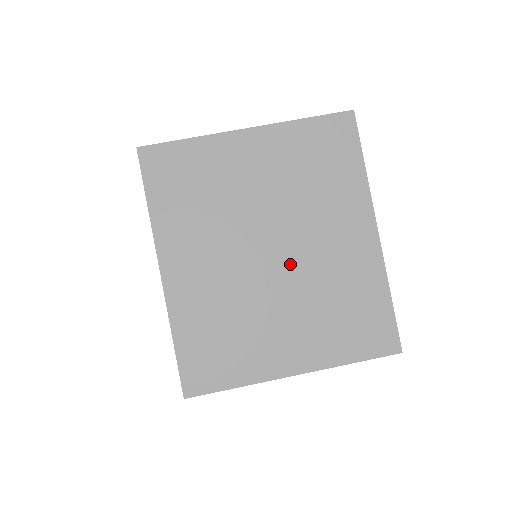
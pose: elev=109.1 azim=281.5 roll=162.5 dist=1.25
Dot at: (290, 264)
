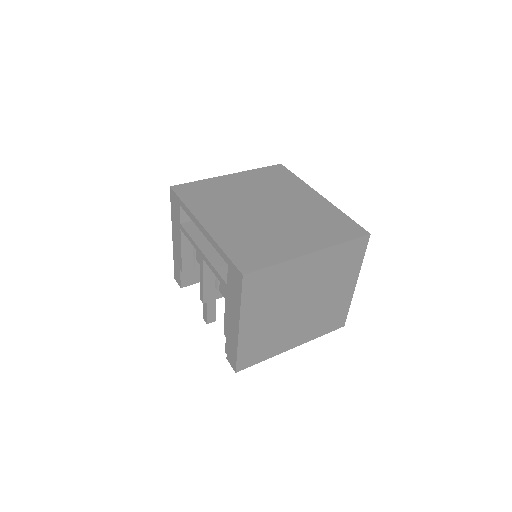
Dot at: (279, 212)
